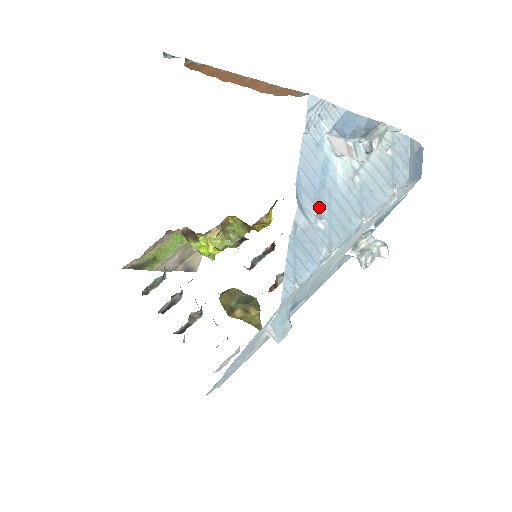
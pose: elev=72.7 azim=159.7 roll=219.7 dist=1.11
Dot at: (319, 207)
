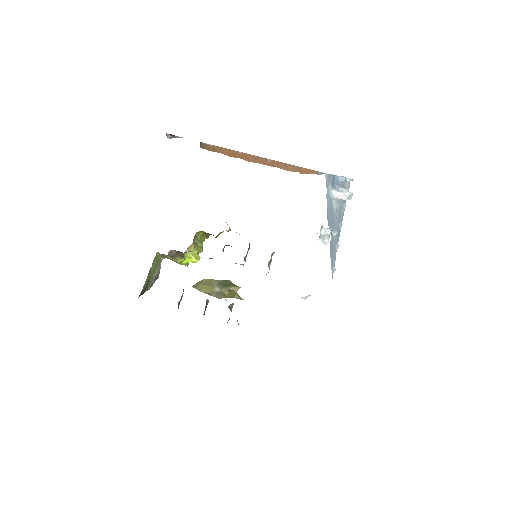
Dot at: (333, 227)
